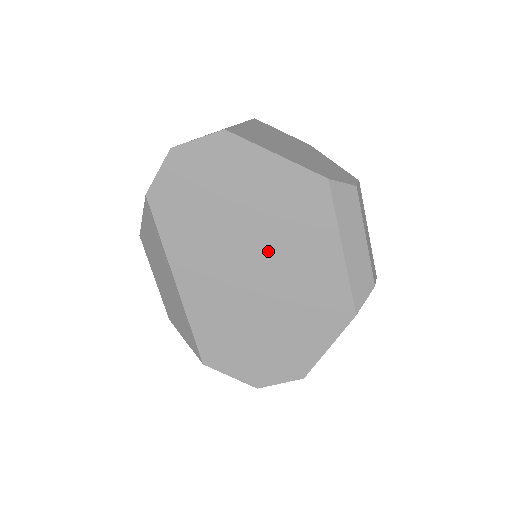
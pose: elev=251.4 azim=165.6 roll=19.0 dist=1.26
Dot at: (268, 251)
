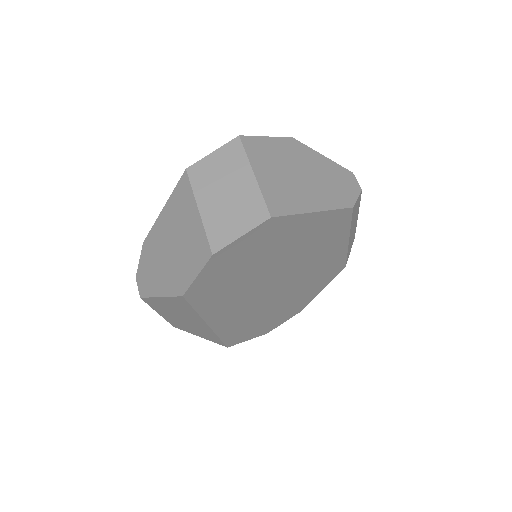
Dot at: (292, 270)
